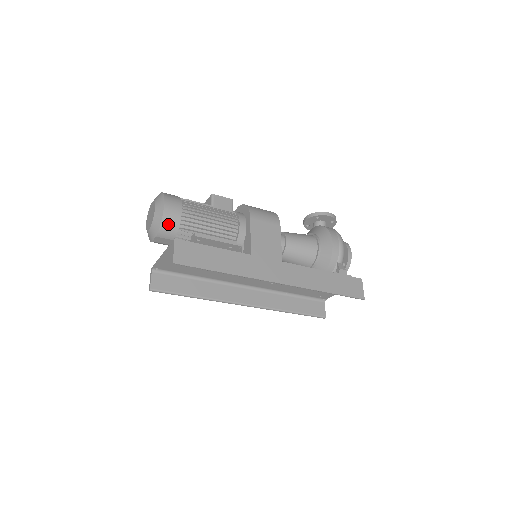
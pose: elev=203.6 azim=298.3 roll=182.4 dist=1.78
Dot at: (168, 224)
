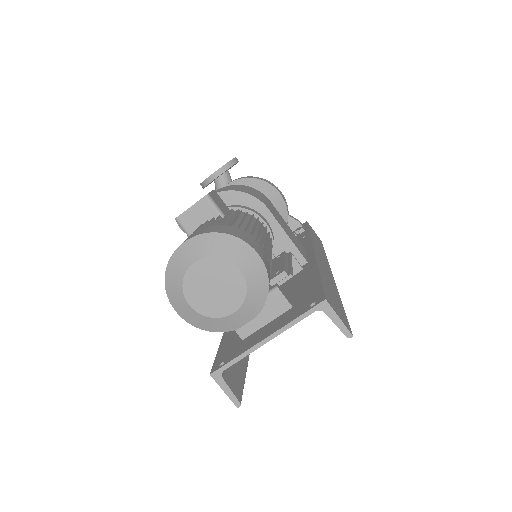
Dot at: occluded
